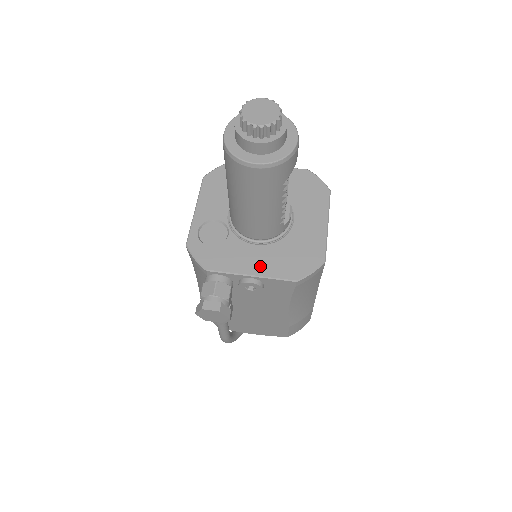
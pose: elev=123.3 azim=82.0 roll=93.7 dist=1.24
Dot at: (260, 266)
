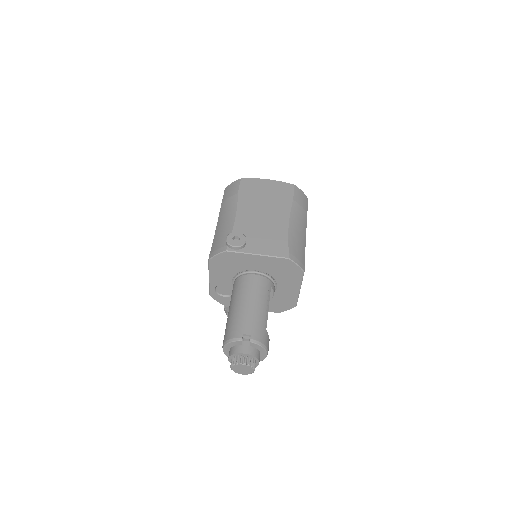
Dot at: occluded
